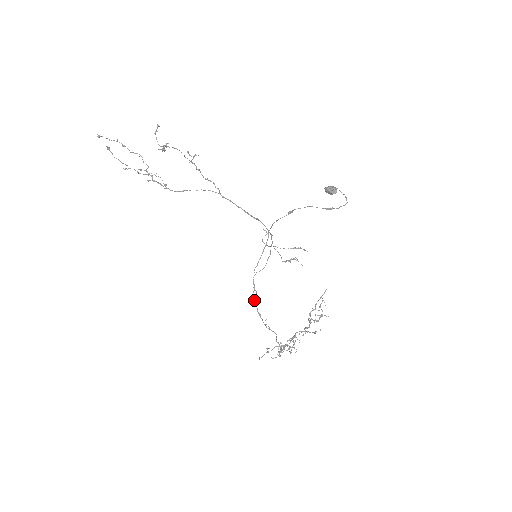
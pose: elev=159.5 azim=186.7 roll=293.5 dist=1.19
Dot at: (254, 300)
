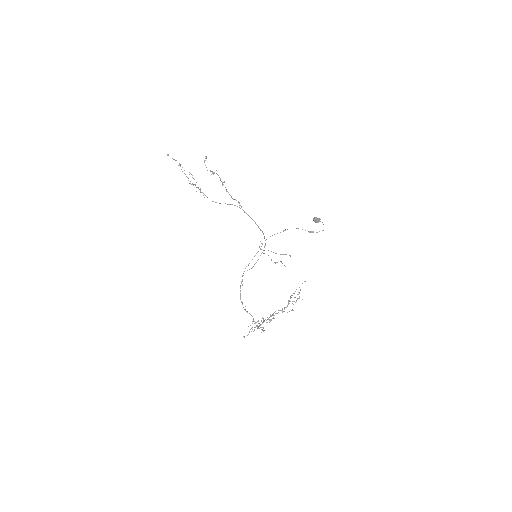
Dot at: (240, 291)
